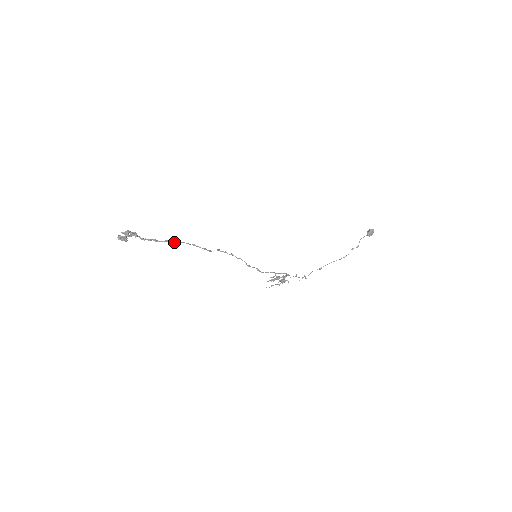
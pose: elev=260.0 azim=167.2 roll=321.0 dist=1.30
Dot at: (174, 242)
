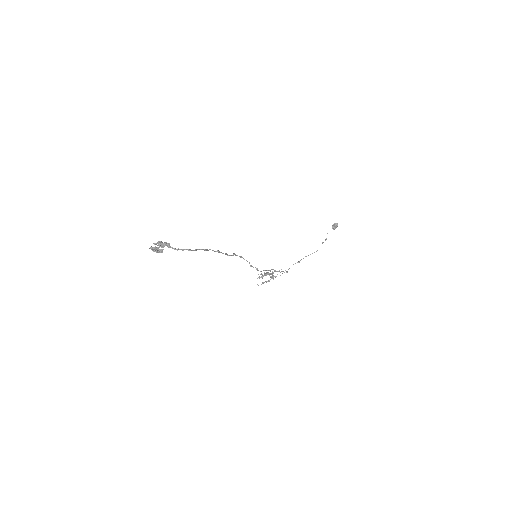
Dot at: occluded
